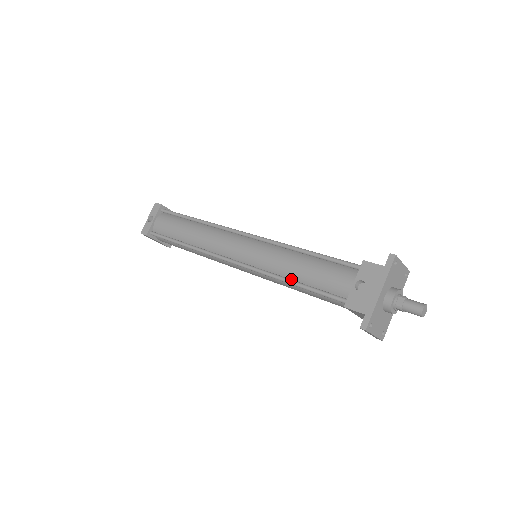
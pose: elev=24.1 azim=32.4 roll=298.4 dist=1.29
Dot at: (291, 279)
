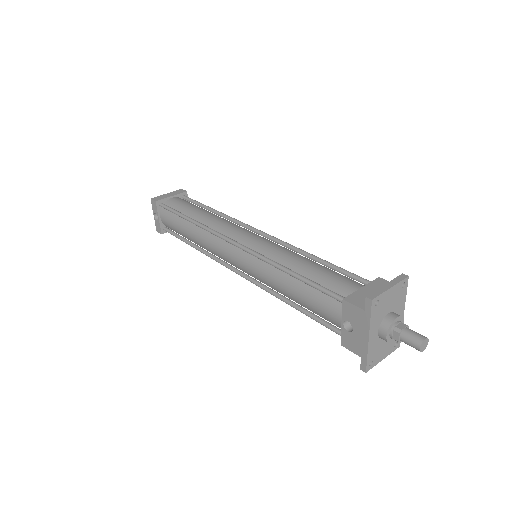
Dot at: (289, 299)
